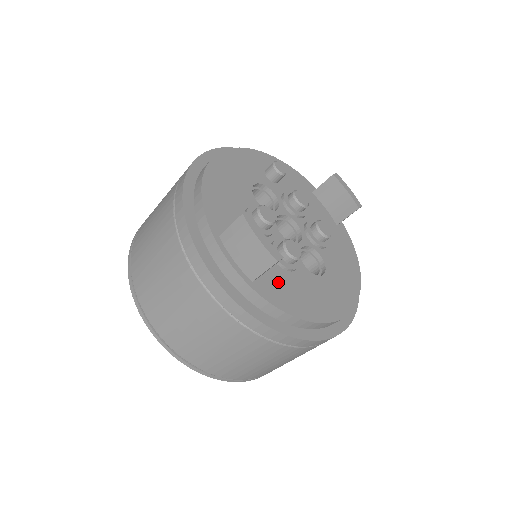
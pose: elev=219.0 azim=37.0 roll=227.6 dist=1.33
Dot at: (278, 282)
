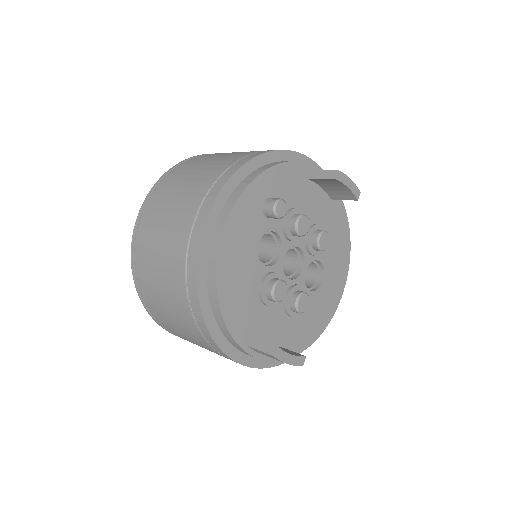
Dot at: (293, 333)
